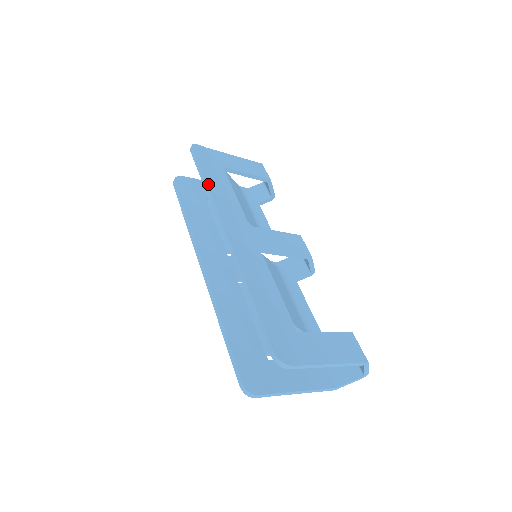
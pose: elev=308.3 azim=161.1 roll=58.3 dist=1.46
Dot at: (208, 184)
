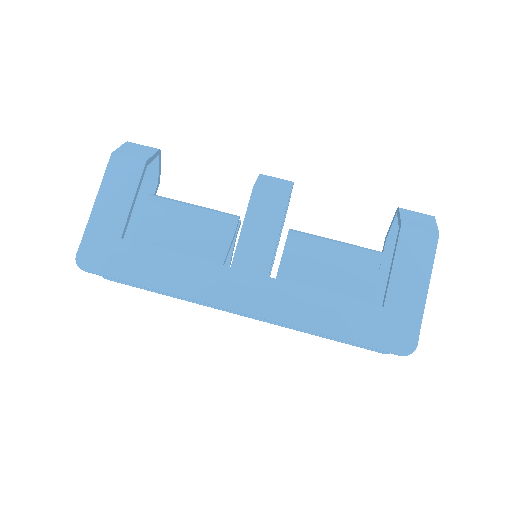
Dot at: (157, 288)
